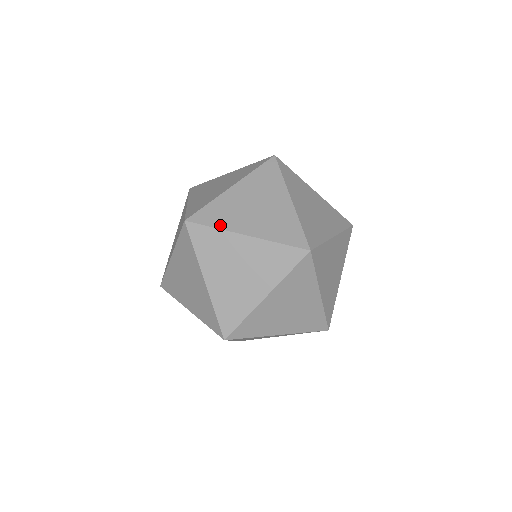
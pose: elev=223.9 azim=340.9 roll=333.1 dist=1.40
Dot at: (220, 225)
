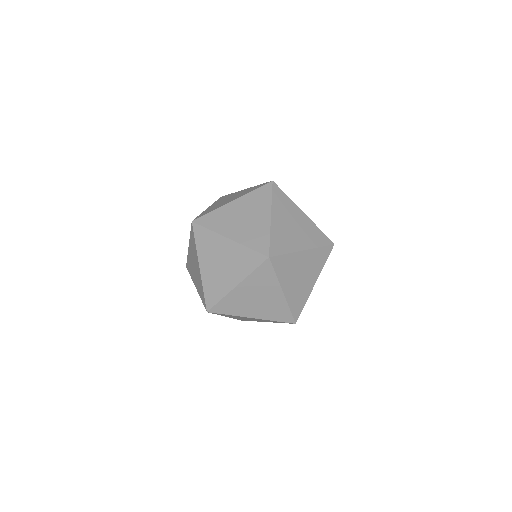
Dot at: (214, 209)
